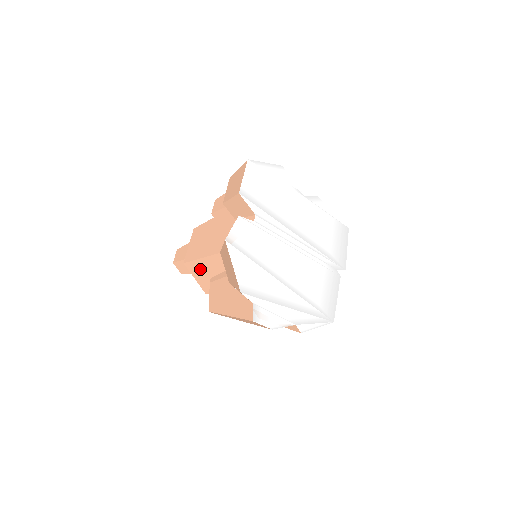
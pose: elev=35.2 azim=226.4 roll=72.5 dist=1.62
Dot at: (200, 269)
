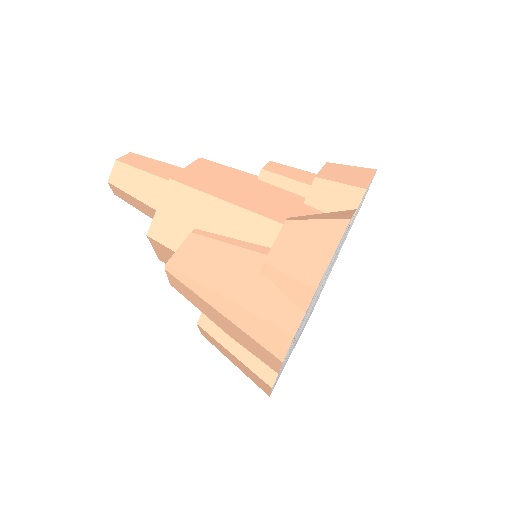
Dot at: (192, 206)
